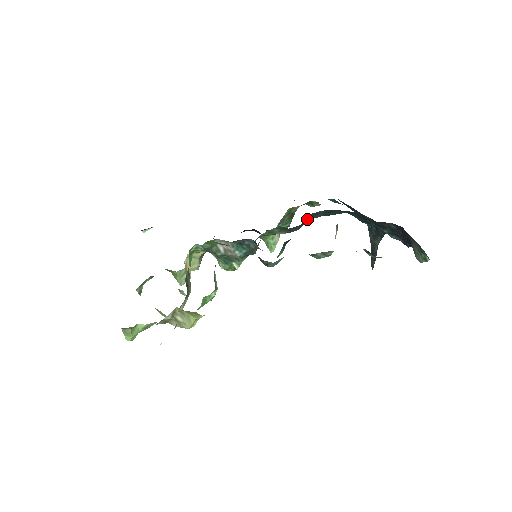
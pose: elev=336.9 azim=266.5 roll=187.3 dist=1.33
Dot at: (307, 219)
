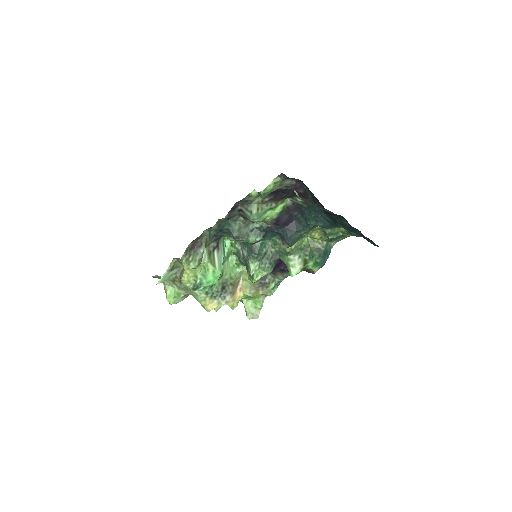
Dot at: (295, 226)
